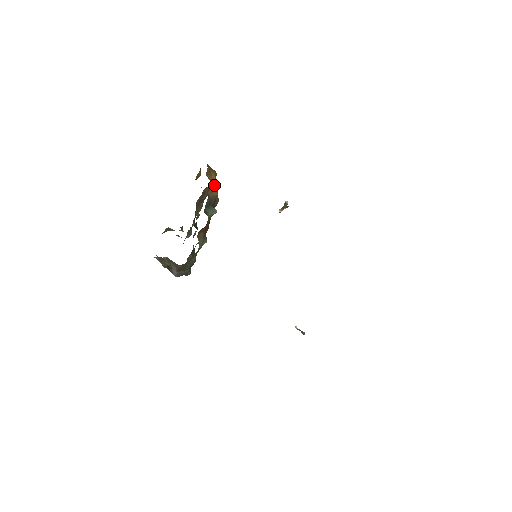
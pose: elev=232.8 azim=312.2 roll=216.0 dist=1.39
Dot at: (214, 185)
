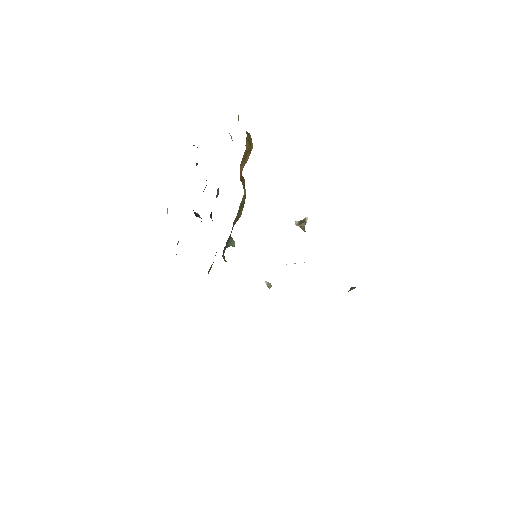
Dot at: (243, 203)
